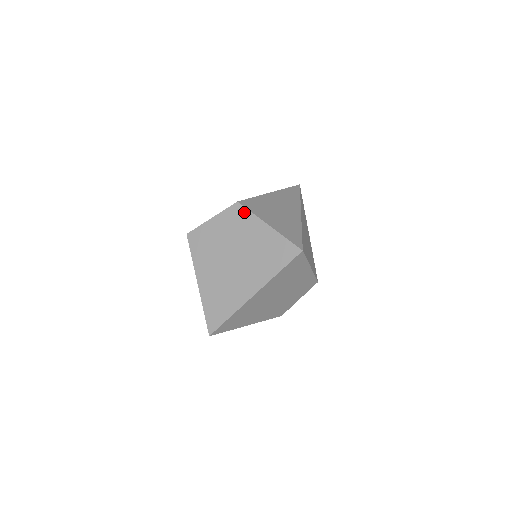
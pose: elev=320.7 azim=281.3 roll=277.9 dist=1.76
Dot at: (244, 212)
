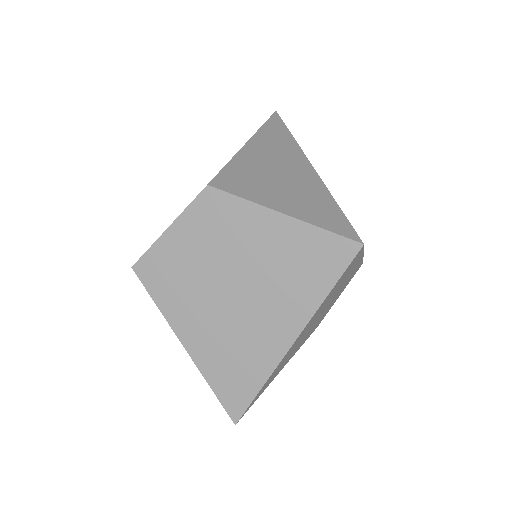
Dot at: (227, 201)
